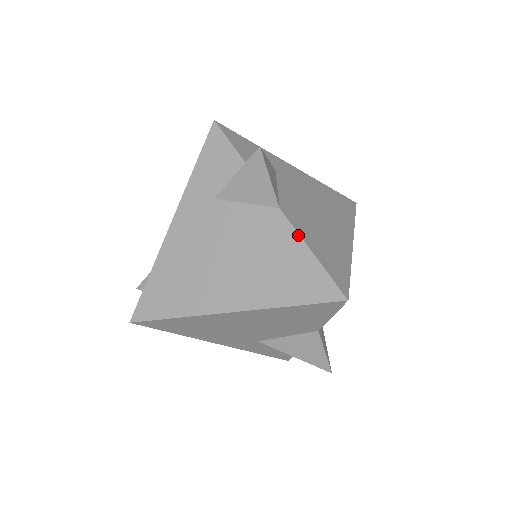
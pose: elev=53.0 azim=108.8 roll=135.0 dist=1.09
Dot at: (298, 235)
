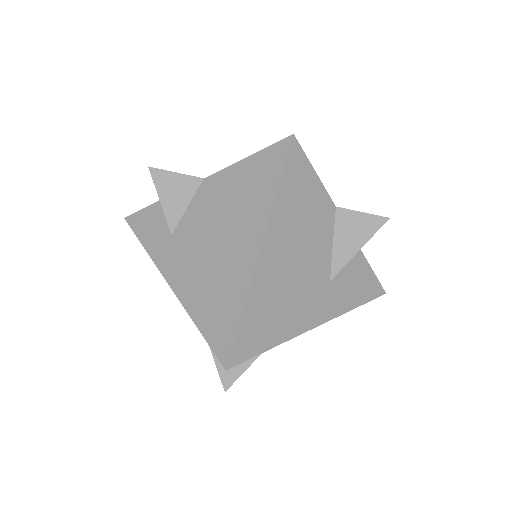
Dot at: (229, 167)
